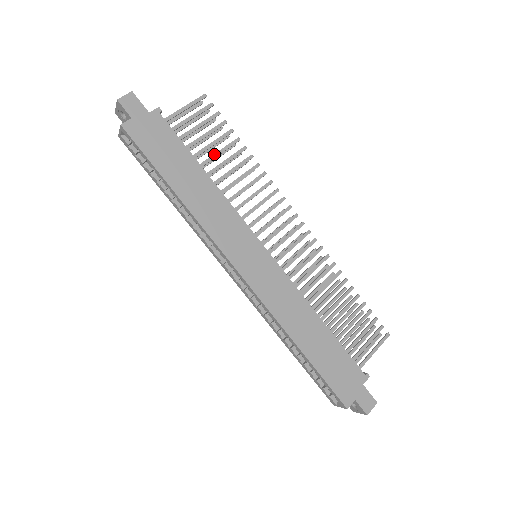
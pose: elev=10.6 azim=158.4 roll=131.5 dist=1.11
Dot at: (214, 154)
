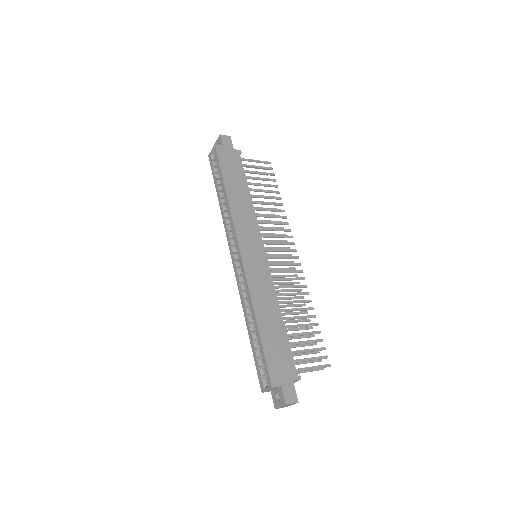
Dot at: (260, 189)
